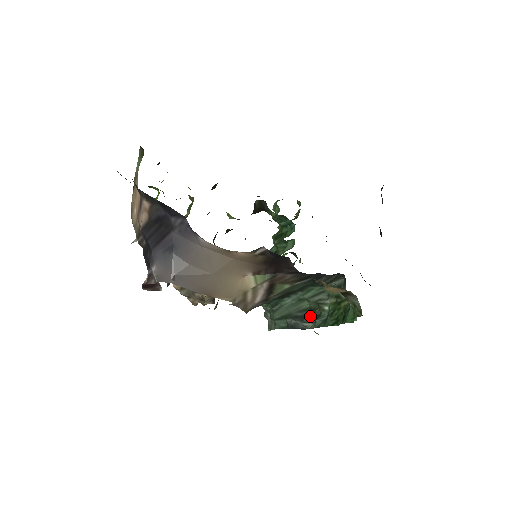
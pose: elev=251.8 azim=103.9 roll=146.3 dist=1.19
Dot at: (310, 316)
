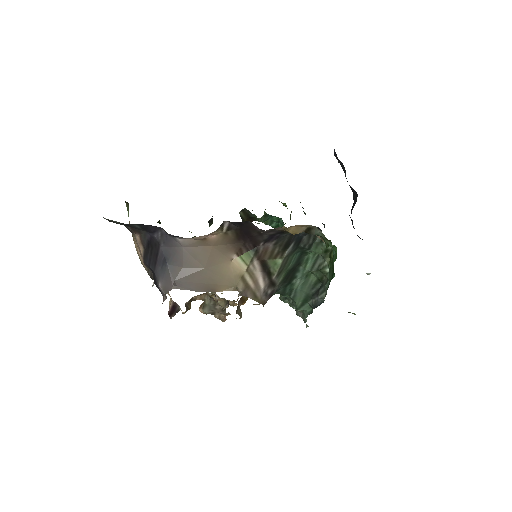
Dot at: (322, 287)
